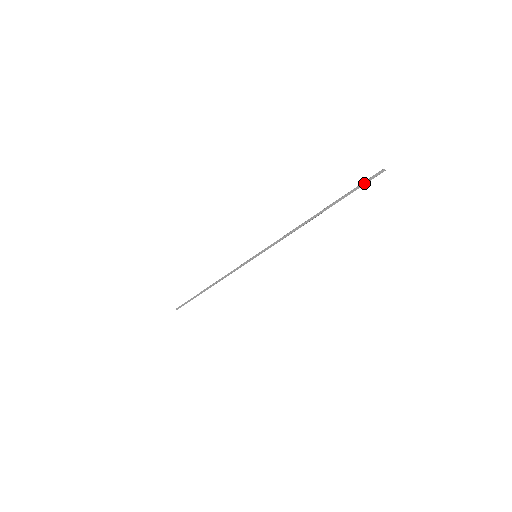
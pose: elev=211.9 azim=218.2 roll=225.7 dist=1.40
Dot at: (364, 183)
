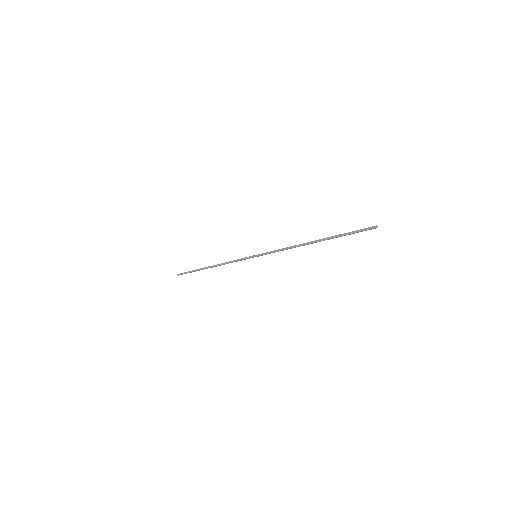
Dot at: occluded
